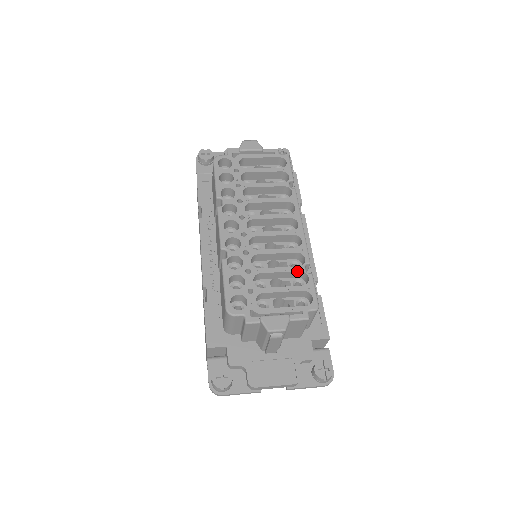
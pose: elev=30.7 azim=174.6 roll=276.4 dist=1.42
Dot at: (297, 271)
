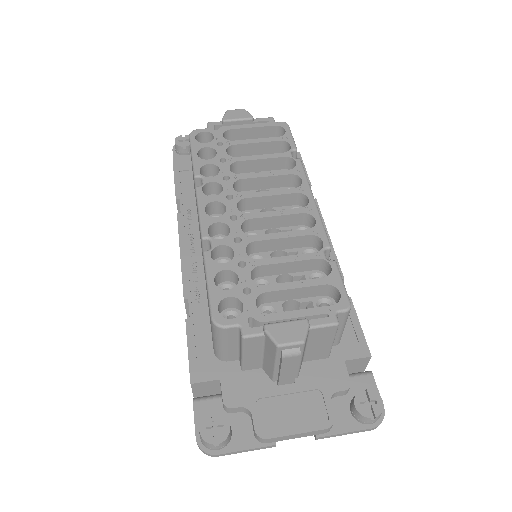
Dot at: (313, 259)
